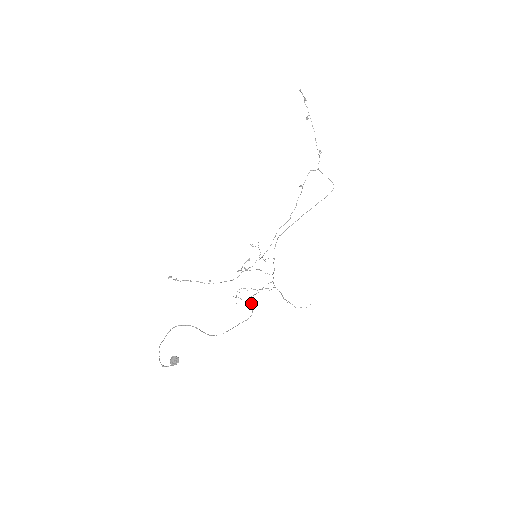
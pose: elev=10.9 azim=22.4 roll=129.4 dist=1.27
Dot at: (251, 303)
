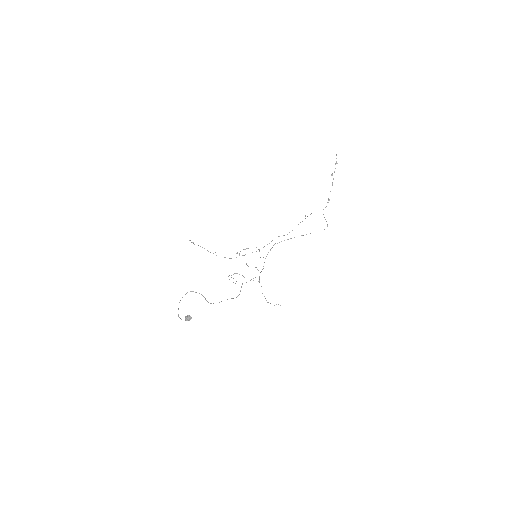
Dot at: occluded
